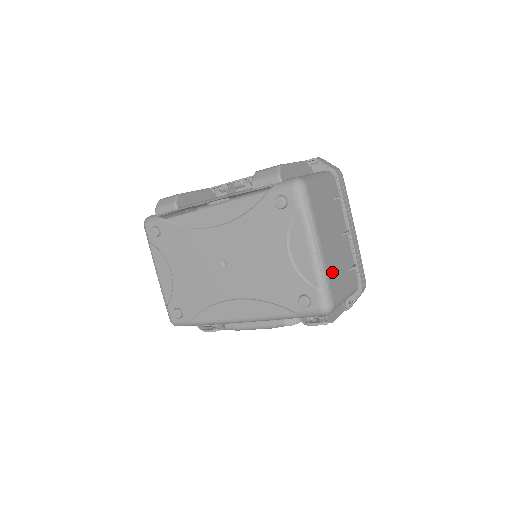
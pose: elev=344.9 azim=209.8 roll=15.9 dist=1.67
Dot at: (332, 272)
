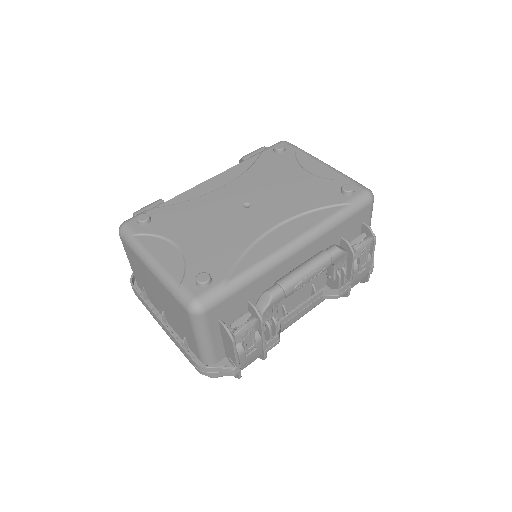
Dot at: occluded
